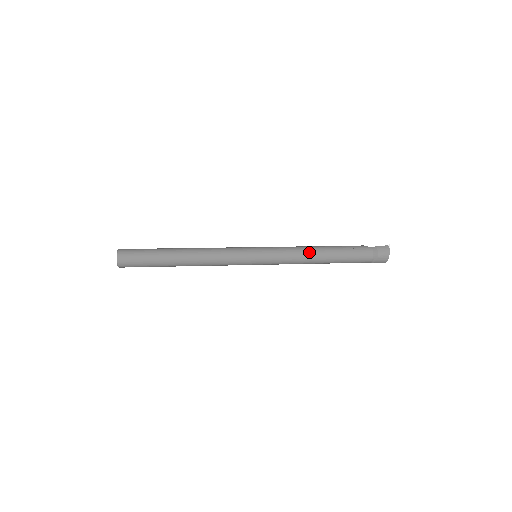
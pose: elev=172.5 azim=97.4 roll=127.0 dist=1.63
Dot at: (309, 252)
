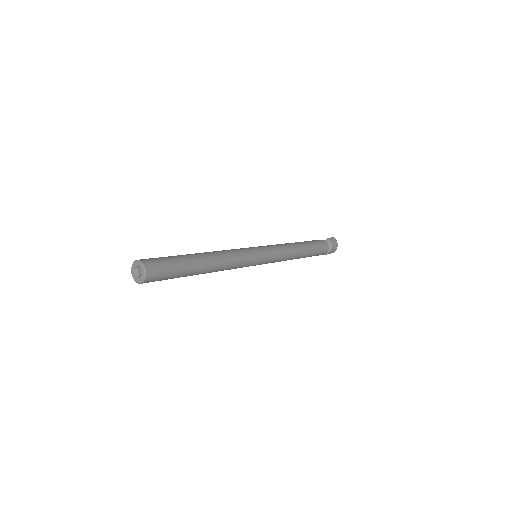
Dot at: (293, 247)
